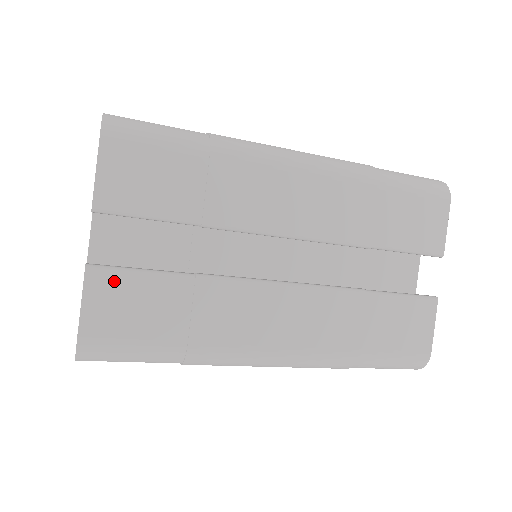
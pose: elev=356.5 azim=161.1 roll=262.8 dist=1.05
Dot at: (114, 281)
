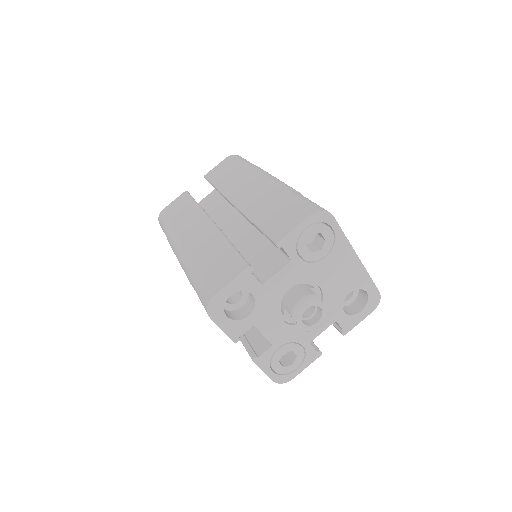
Dot at: (185, 197)
